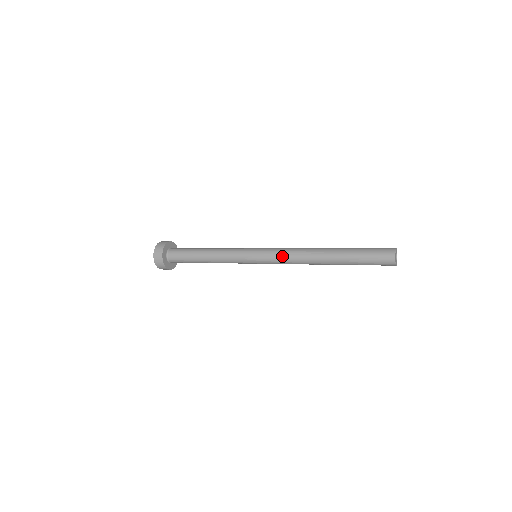
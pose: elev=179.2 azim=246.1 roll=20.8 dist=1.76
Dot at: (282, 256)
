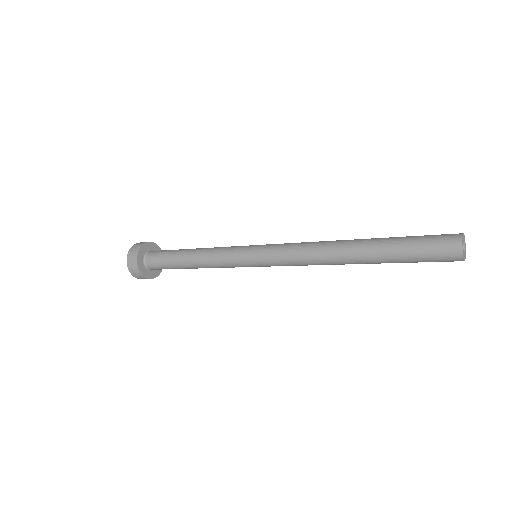
Dot at: (291, 246)
